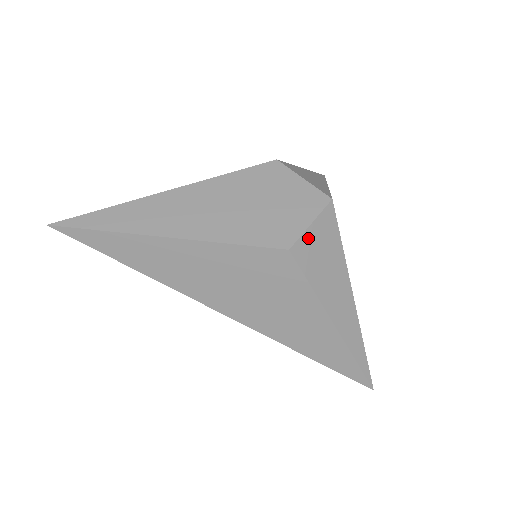
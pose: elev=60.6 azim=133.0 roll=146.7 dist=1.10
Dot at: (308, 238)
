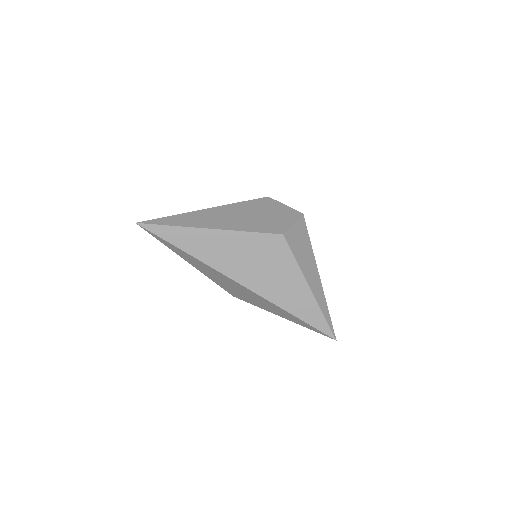
Dot at: (292, 231)
